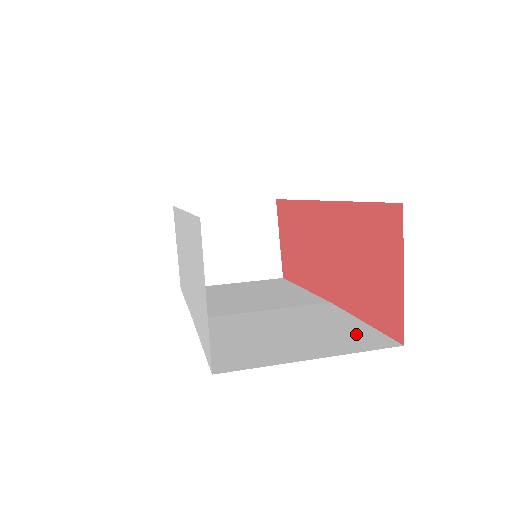
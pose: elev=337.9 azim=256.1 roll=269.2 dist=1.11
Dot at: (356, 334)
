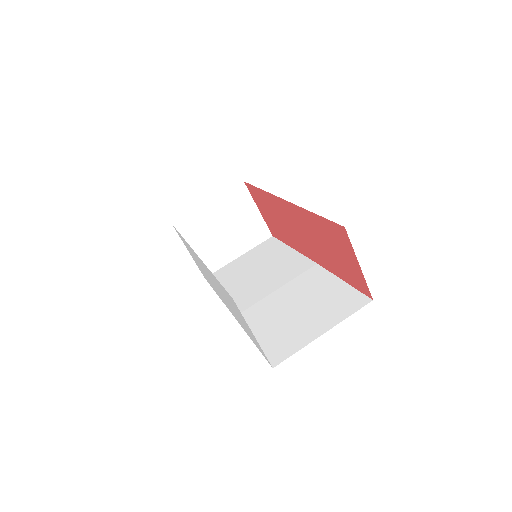
Dot at: (343, 298)
